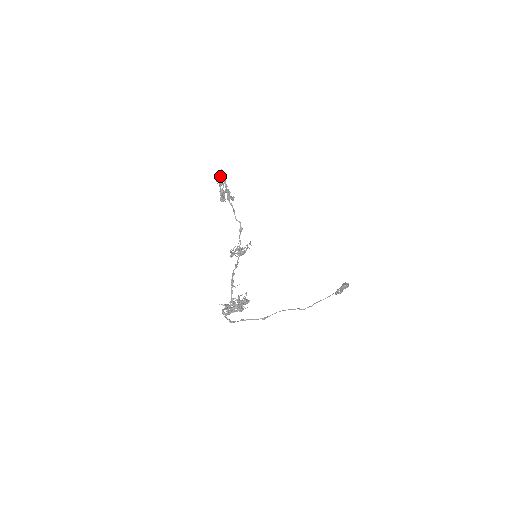
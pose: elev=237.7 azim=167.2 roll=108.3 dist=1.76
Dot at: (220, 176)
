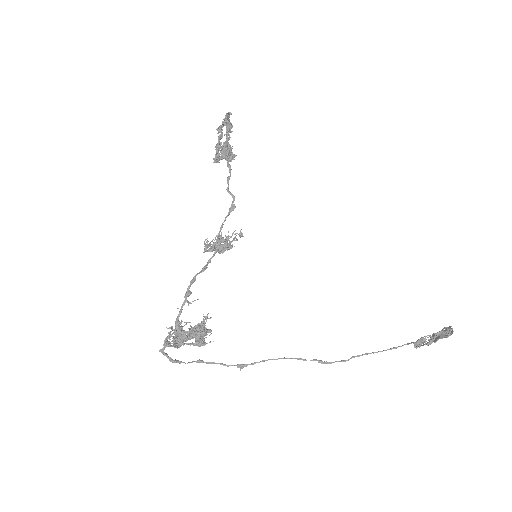
Dot at: (225, 122)
